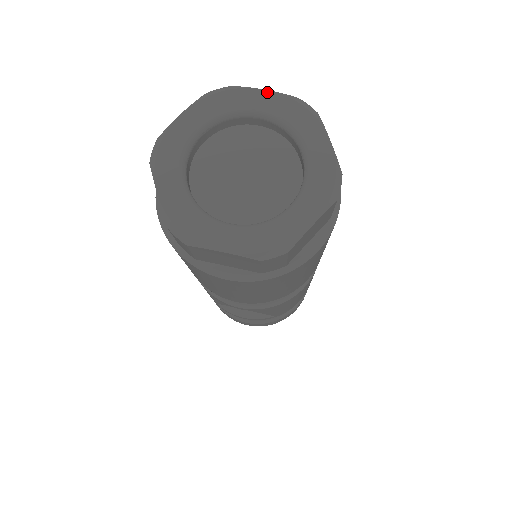
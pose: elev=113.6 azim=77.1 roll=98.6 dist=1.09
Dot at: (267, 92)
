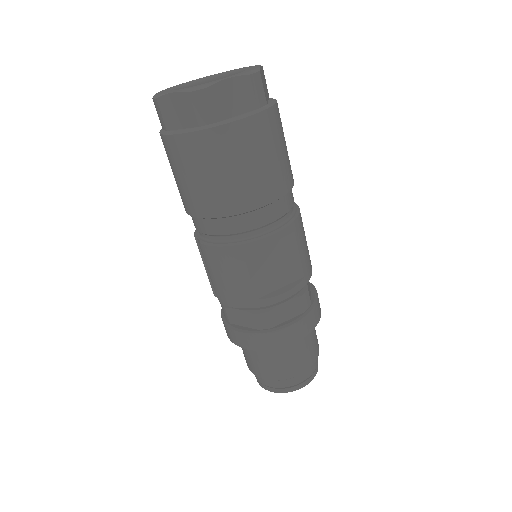
Dot at: (194, 80)
